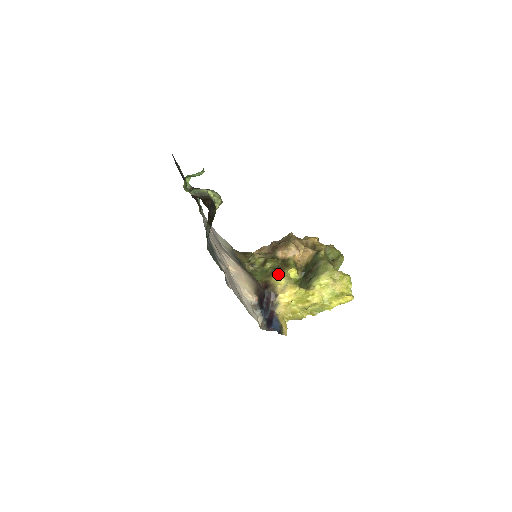
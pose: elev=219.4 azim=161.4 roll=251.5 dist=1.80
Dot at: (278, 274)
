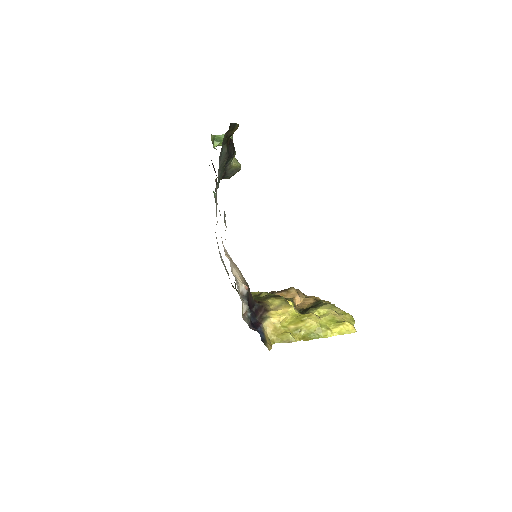
Dot at: (273, 297)
